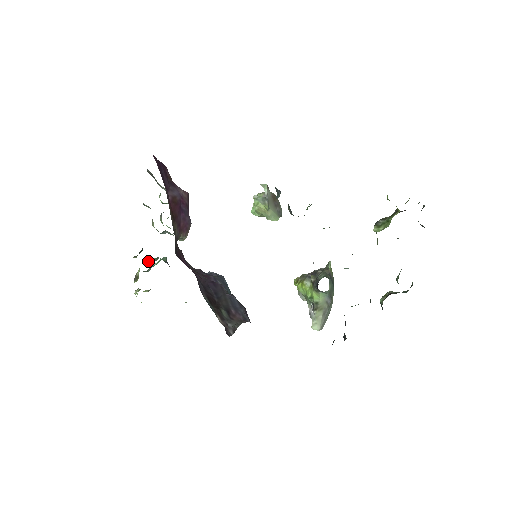
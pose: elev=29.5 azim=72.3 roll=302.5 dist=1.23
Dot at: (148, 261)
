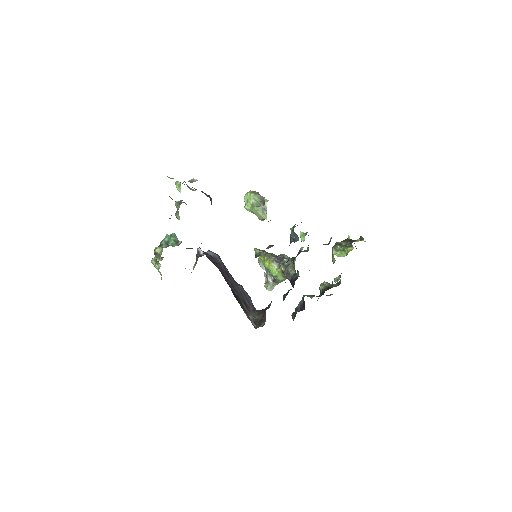
Dot at: (170, 244)
